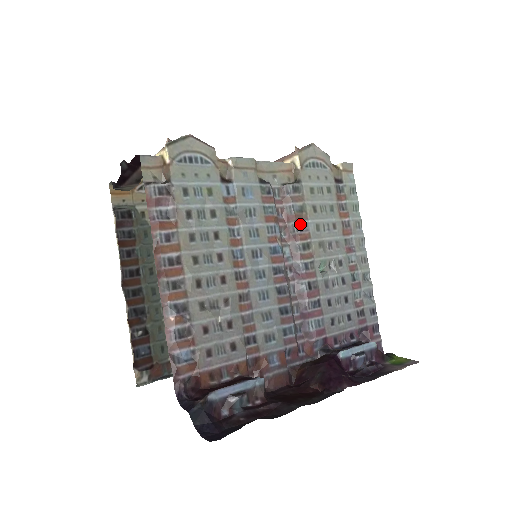
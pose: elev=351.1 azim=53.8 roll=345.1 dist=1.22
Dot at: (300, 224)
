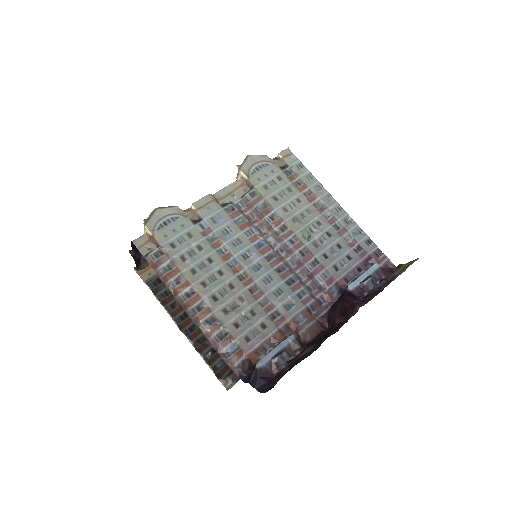
Dot at: (270, 216)
